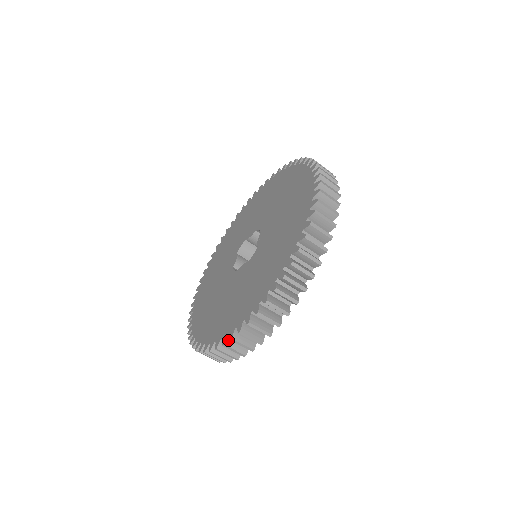
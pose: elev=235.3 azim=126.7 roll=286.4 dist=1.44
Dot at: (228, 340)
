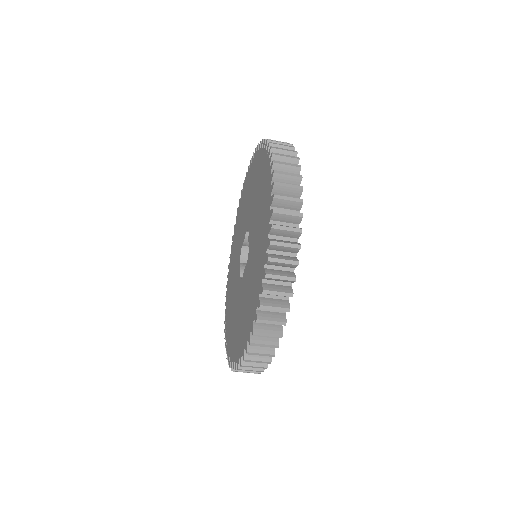
Dot at: (250, 346)
